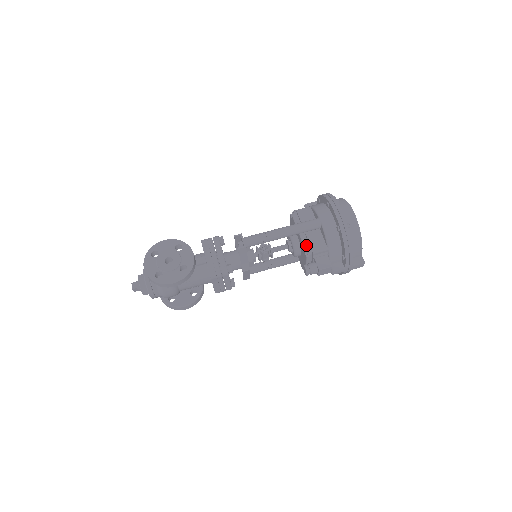
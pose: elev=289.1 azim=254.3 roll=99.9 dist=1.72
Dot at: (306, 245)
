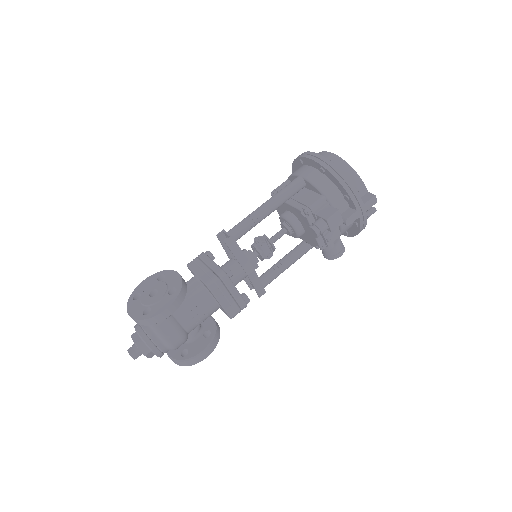
Dot at: (299, 206)
